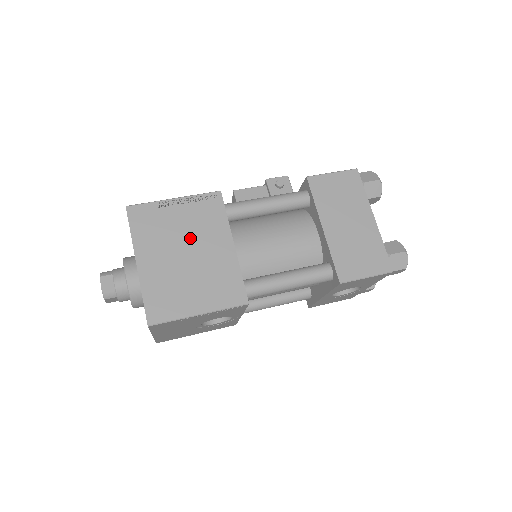
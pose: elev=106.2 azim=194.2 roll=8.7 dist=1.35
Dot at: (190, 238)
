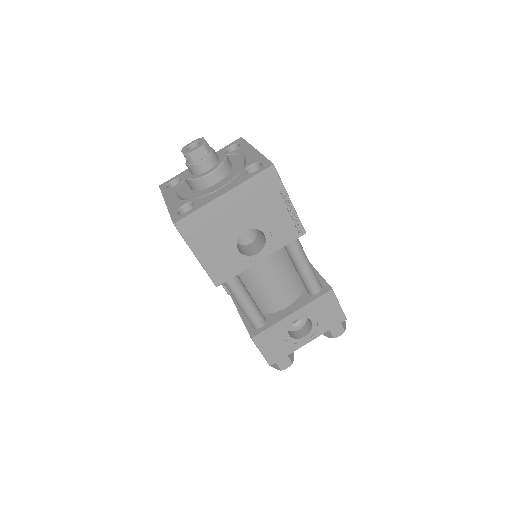
Dot at: occluded
